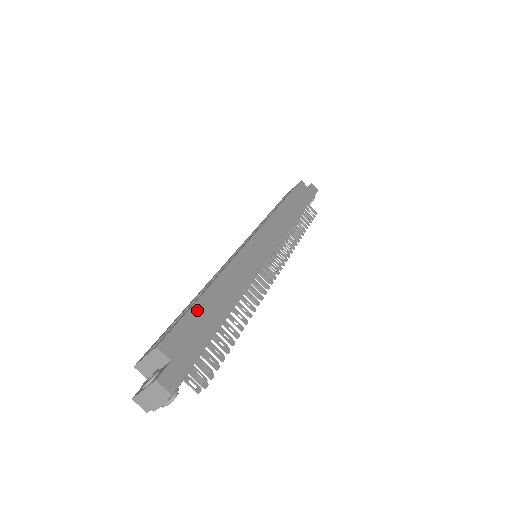
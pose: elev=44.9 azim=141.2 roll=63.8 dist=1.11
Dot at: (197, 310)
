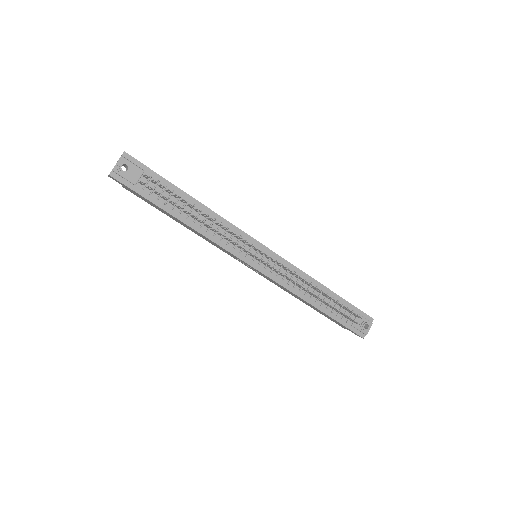
Dot at: occluded
